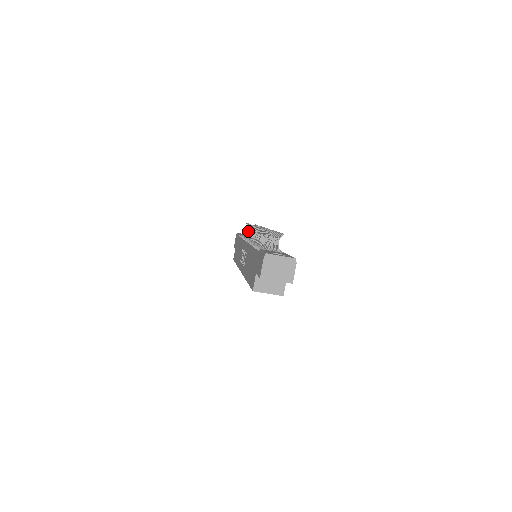
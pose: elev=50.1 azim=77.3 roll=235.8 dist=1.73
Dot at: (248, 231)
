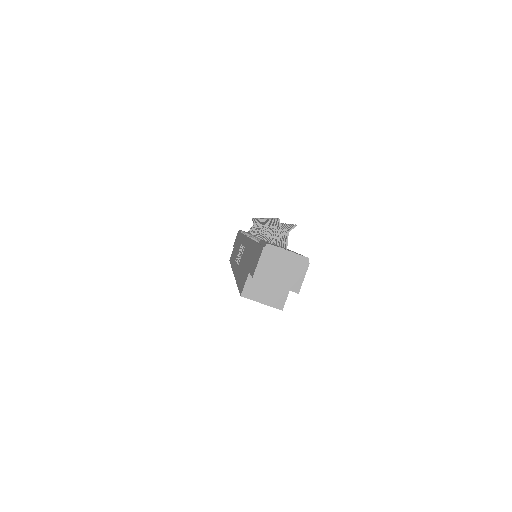
Dot at: occluded
